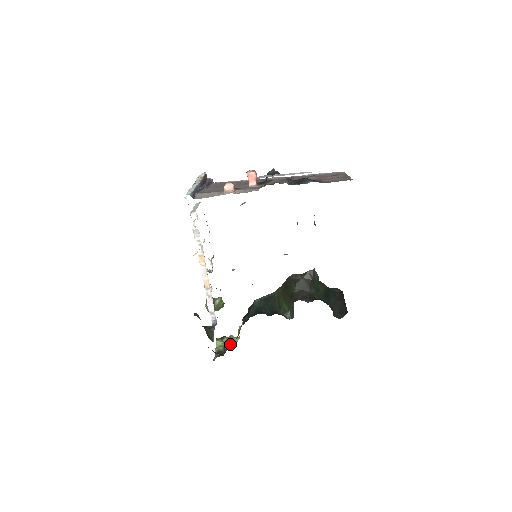
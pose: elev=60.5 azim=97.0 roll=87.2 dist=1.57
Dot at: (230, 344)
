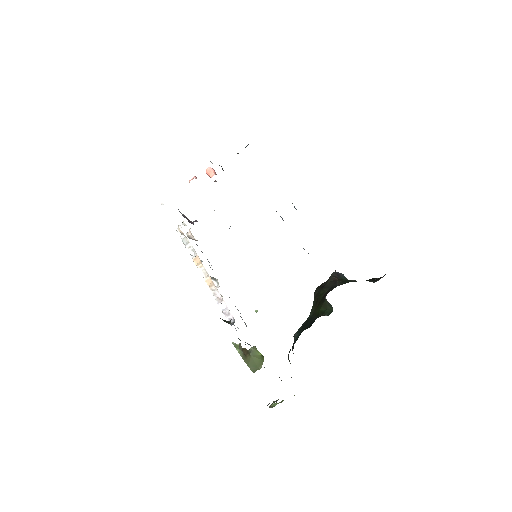
Dot at: occluded
